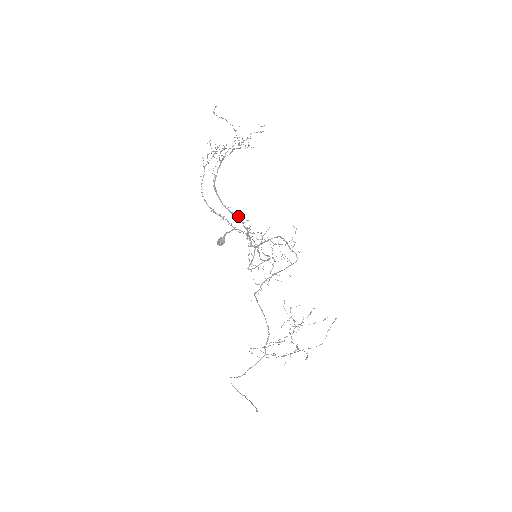
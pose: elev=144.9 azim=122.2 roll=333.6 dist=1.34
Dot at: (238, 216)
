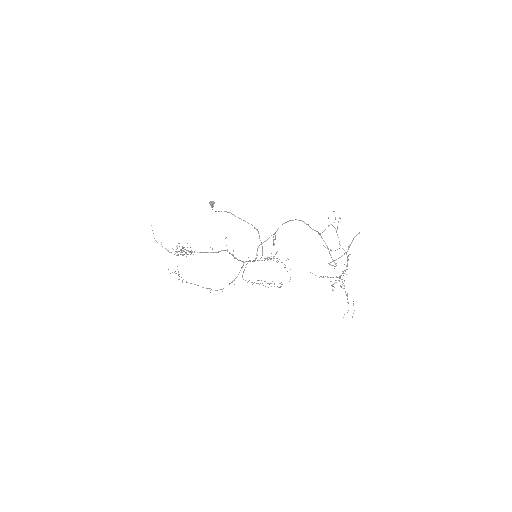
Dot at: occluded
